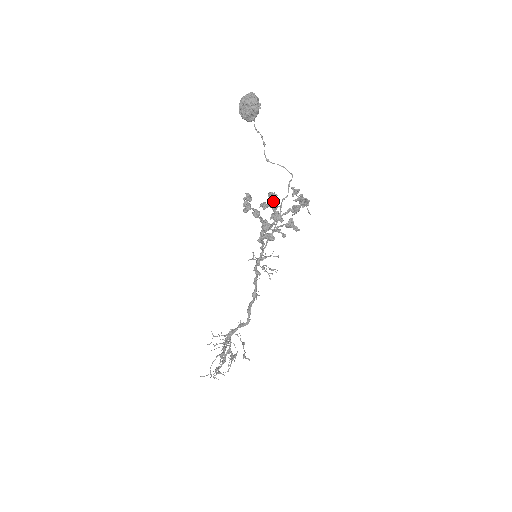
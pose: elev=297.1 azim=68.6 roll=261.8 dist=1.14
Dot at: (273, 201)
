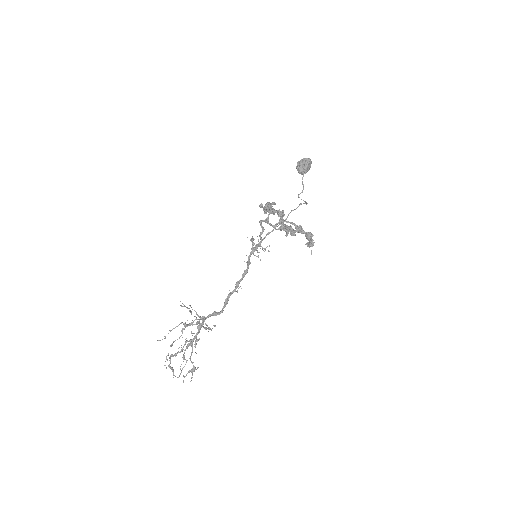
Dot at: occluded
